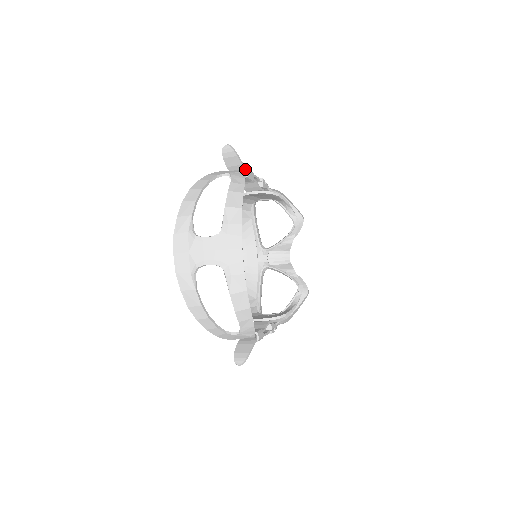
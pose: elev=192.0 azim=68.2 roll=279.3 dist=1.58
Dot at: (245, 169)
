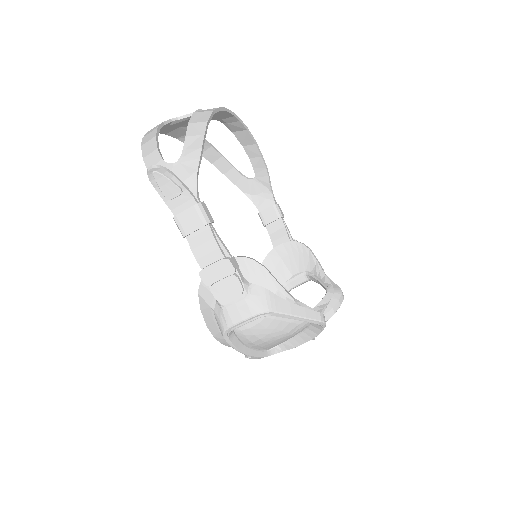
Dot at: (275, 202)
